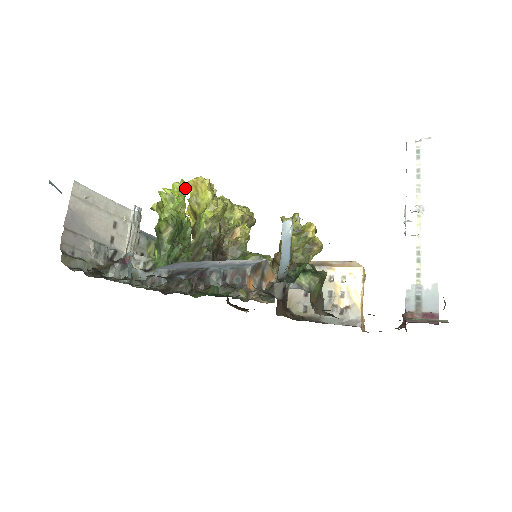
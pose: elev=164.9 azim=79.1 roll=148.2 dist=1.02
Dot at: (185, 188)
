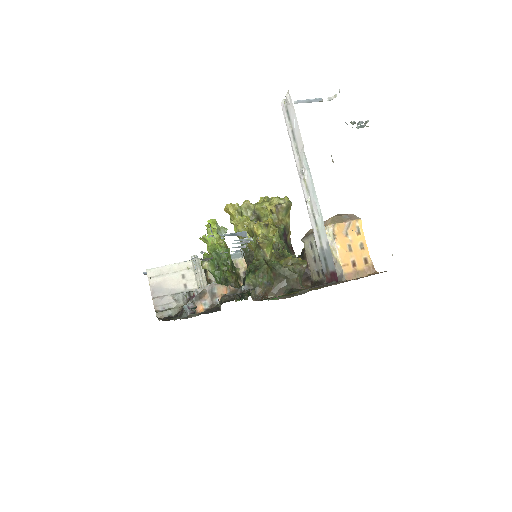
Dot at: (215, 223)
